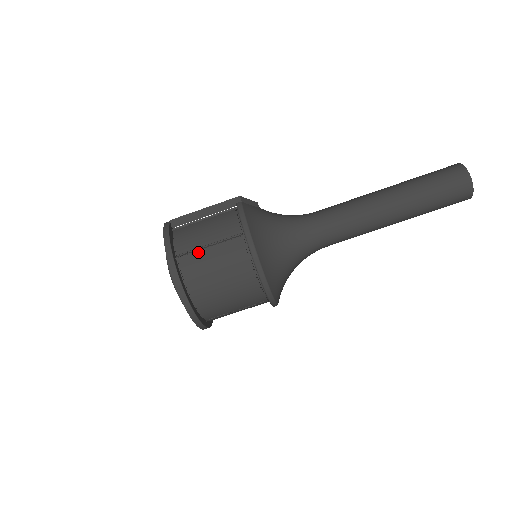
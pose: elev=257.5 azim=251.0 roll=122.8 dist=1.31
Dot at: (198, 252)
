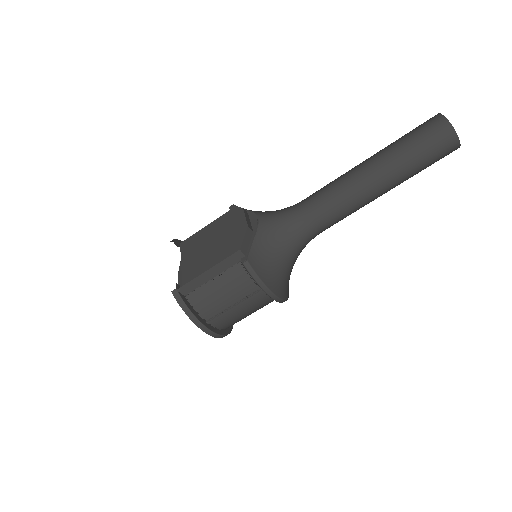
Dot at: (225, 313)
